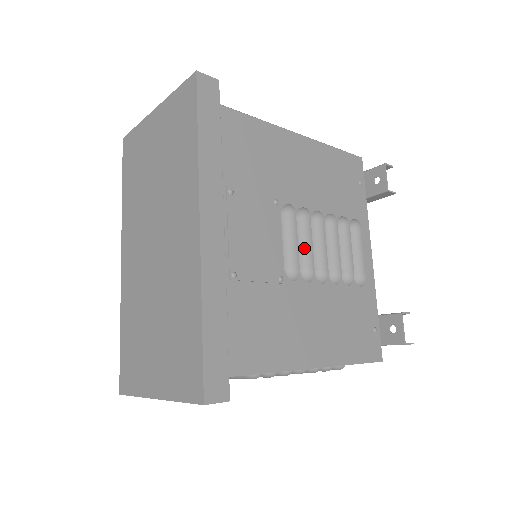
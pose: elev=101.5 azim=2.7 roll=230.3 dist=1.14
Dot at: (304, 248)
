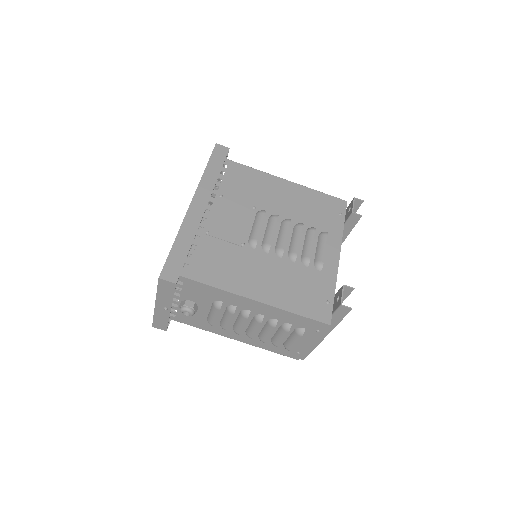
Dot at: (267, 233)
